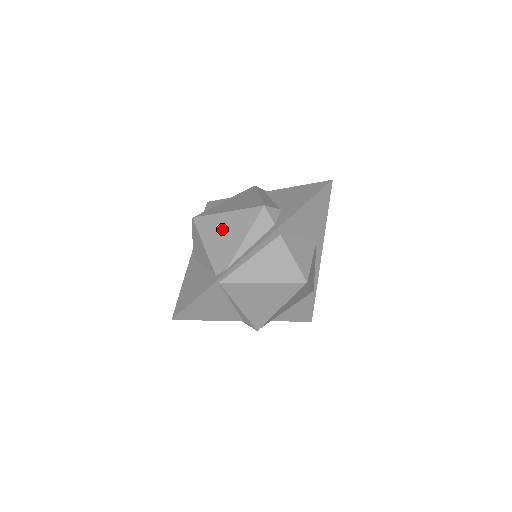
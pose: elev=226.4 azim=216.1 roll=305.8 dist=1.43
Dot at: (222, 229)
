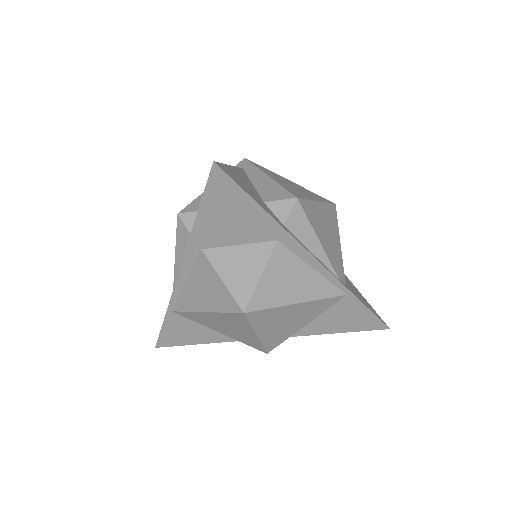
Dot at: occluded
